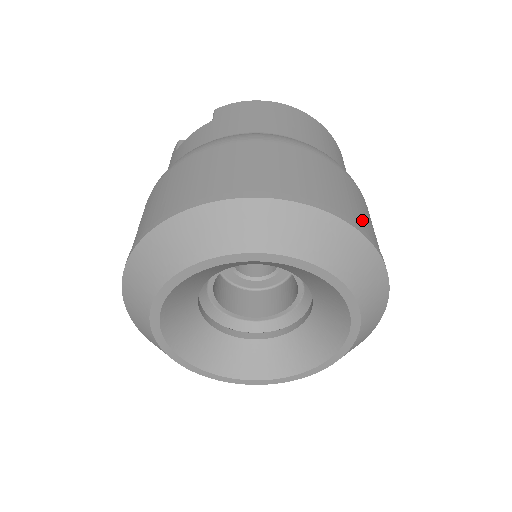
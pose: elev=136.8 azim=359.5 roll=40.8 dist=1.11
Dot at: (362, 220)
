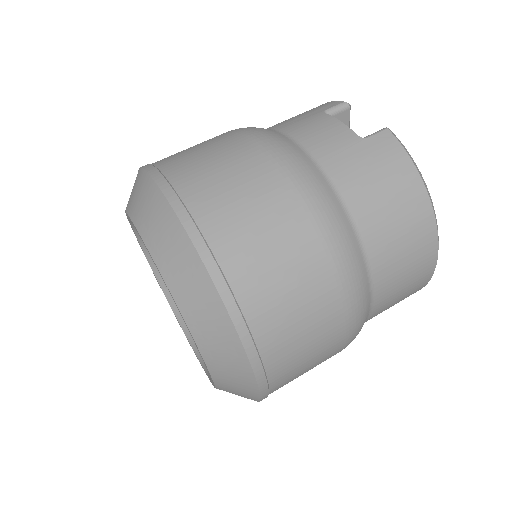
Dot at: (285, 367)
